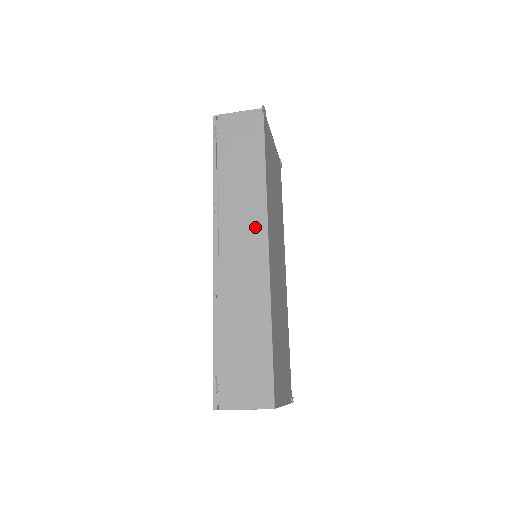
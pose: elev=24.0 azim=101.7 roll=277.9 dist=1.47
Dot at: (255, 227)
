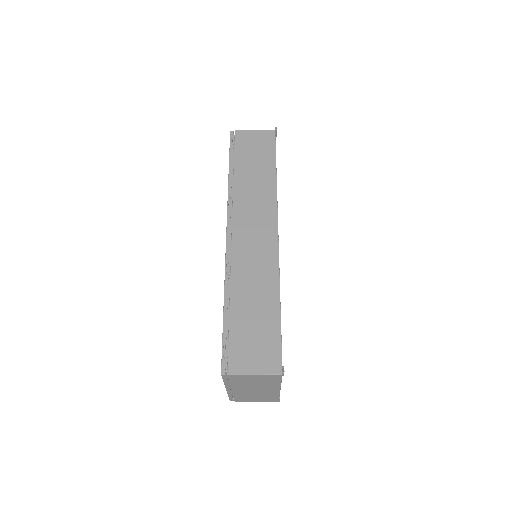
Dot at: (266, 219)
